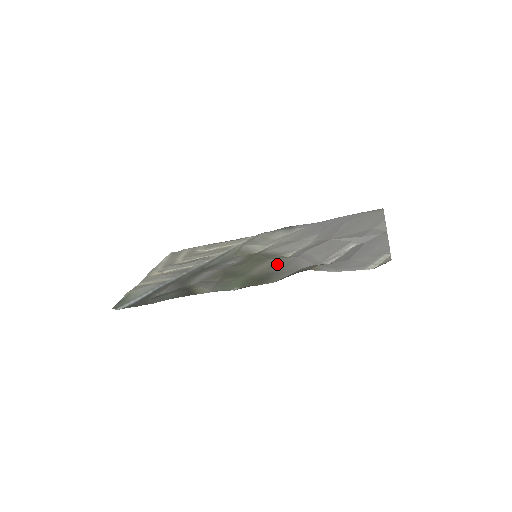
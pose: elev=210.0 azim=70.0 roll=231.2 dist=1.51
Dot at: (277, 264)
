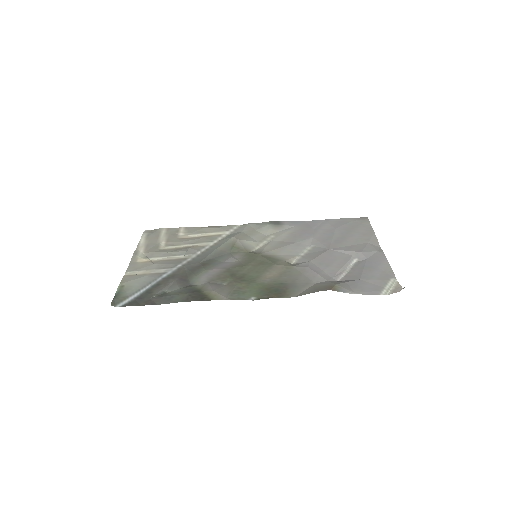
Dot at: (287, 273)
